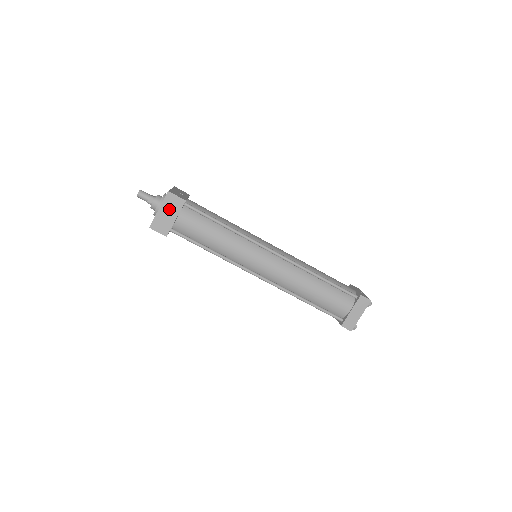
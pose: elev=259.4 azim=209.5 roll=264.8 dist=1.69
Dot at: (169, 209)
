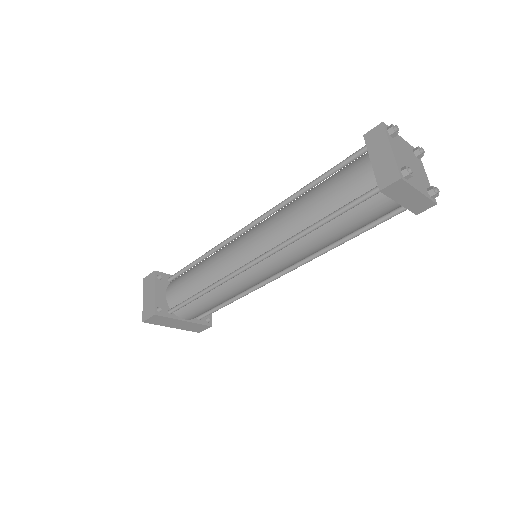
Dot at: (148, 291)
